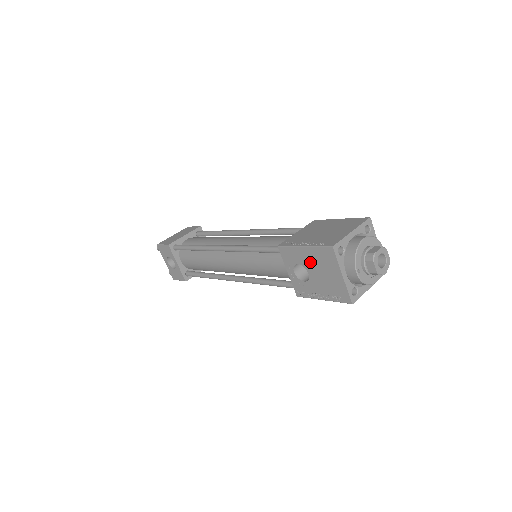
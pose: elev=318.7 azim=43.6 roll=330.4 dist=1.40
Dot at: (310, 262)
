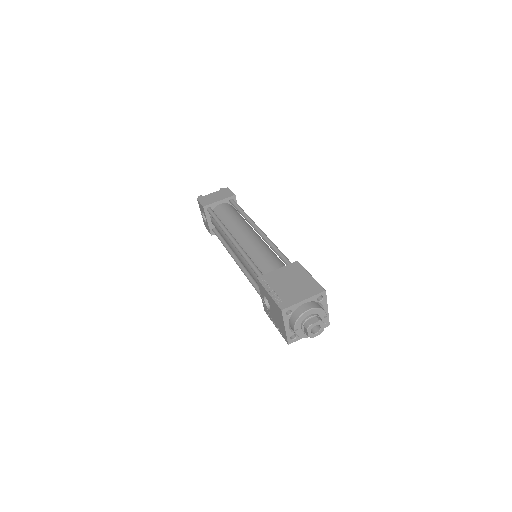
Dot at: (271, 304)
